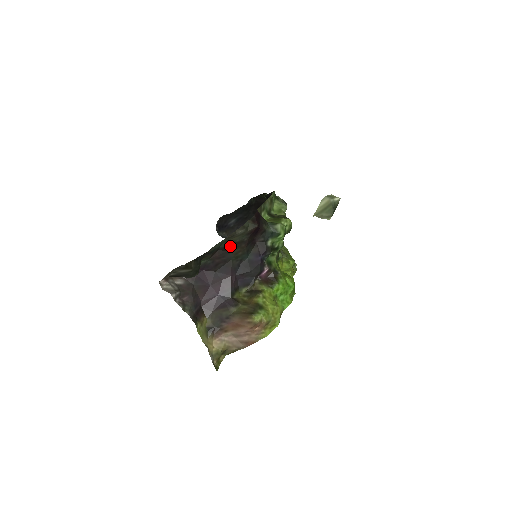
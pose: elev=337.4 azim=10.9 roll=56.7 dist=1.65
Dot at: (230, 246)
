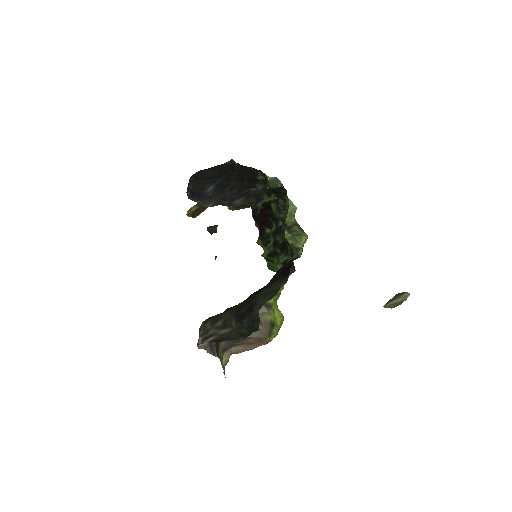
Dot at: (262, 289)
